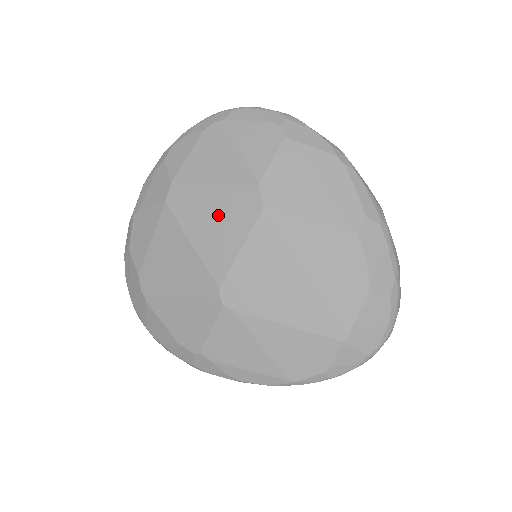
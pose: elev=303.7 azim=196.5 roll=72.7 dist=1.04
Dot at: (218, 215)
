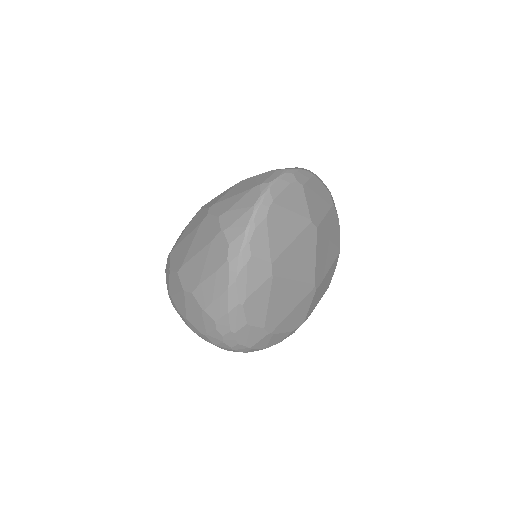
Dot at: (301, 253)
